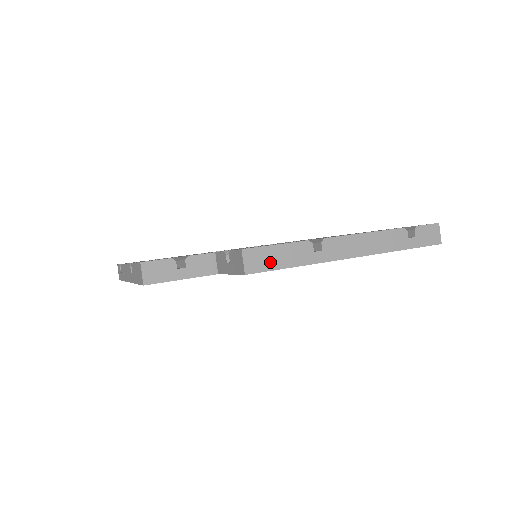
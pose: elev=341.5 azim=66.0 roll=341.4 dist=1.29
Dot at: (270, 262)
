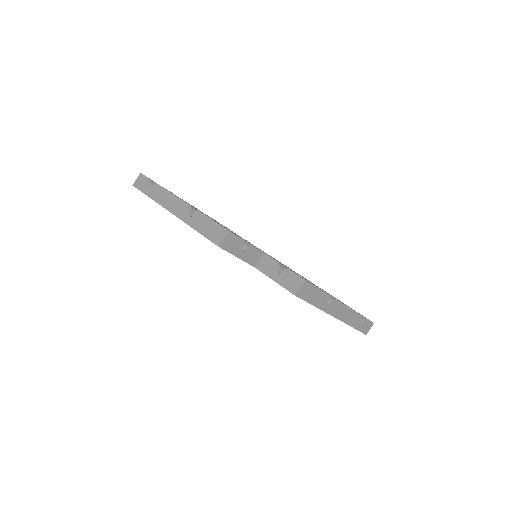
Dot at: (309, 296)
